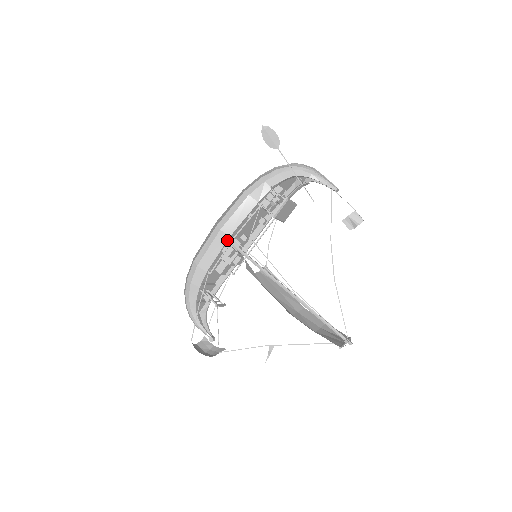
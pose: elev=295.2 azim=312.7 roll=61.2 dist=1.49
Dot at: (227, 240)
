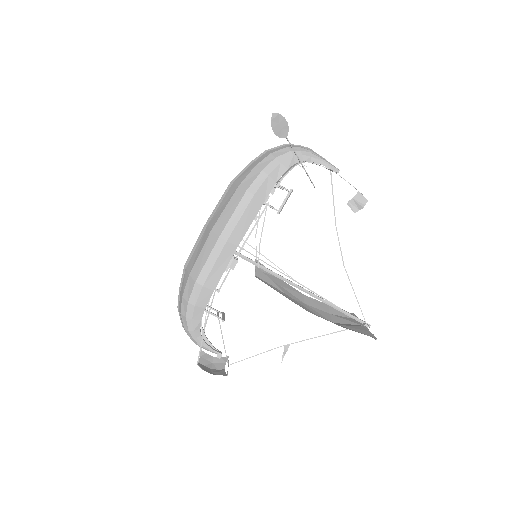
Dot at: occluded
